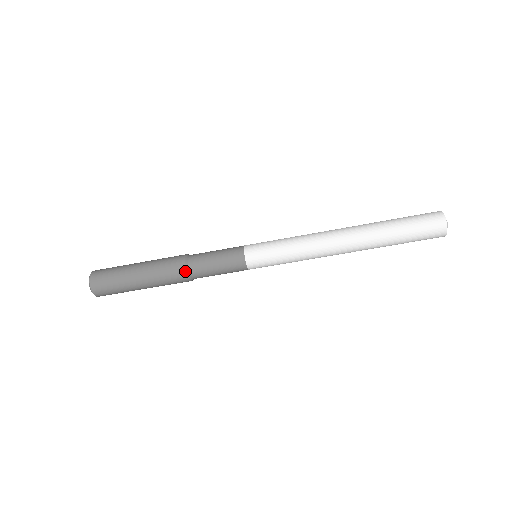
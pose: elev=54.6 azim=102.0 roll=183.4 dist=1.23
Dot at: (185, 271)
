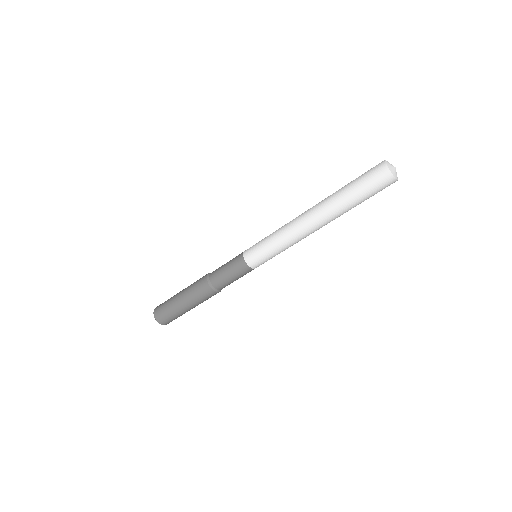
Dot at: (208, 285)
